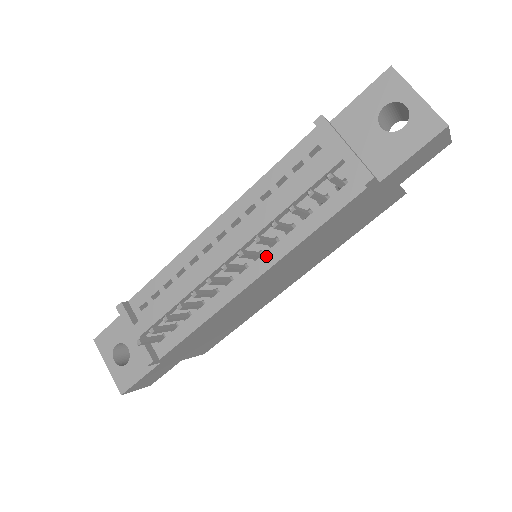
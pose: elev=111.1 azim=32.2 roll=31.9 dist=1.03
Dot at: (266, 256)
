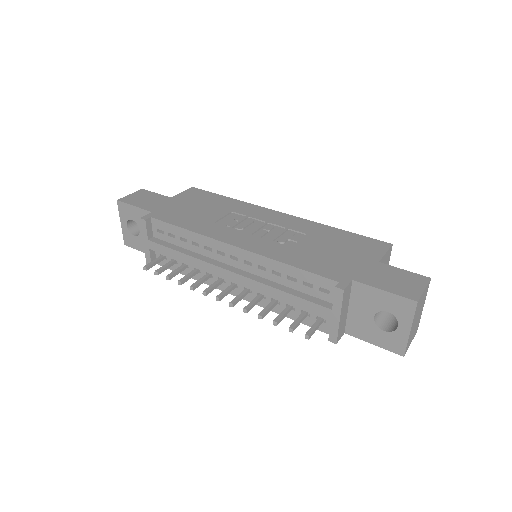
Dot at: (252, 296)
